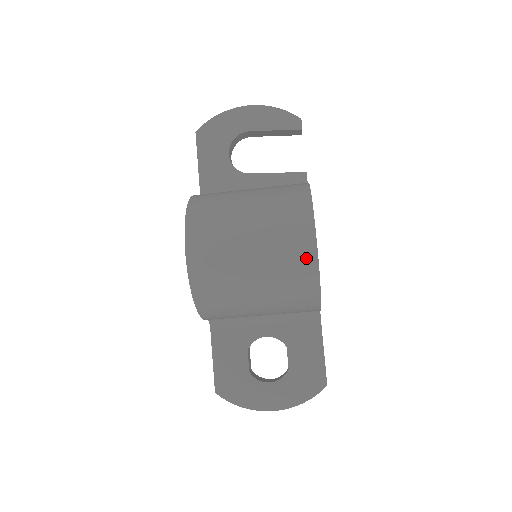
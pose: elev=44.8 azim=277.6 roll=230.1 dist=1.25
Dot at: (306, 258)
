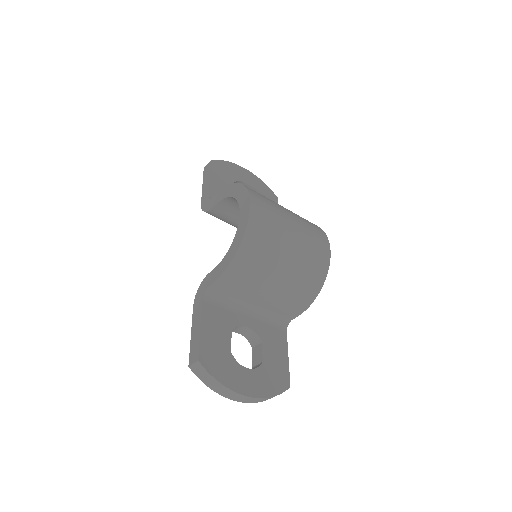
Dot at: (324, 254)
